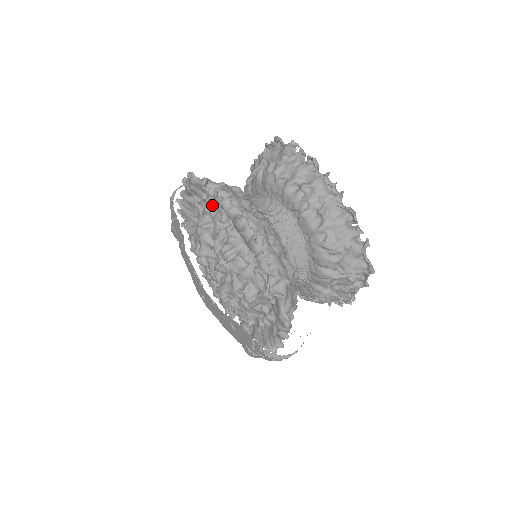
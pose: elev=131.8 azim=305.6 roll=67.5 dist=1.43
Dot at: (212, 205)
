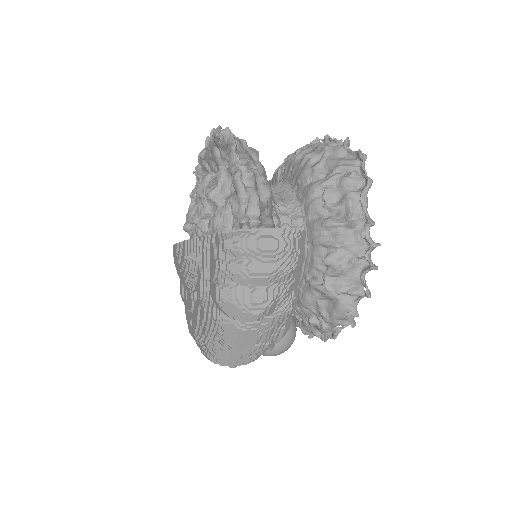
Dot at: occluded
